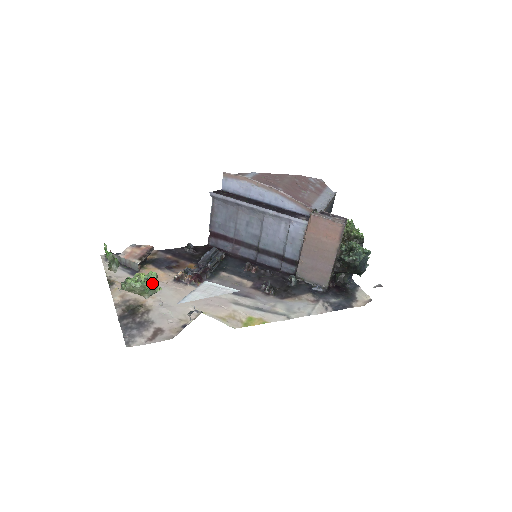
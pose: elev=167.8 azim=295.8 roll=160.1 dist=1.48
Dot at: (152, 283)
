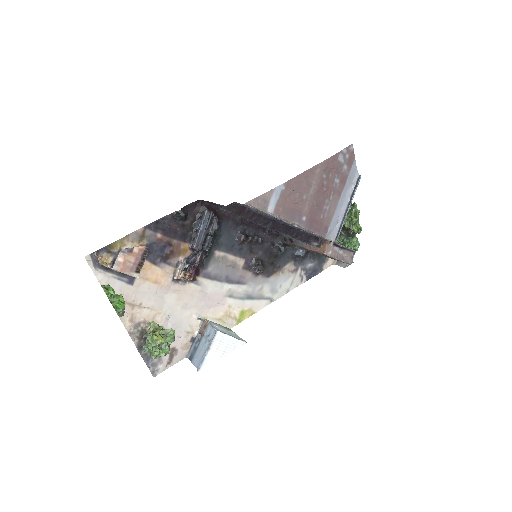
Dot at: occluded
